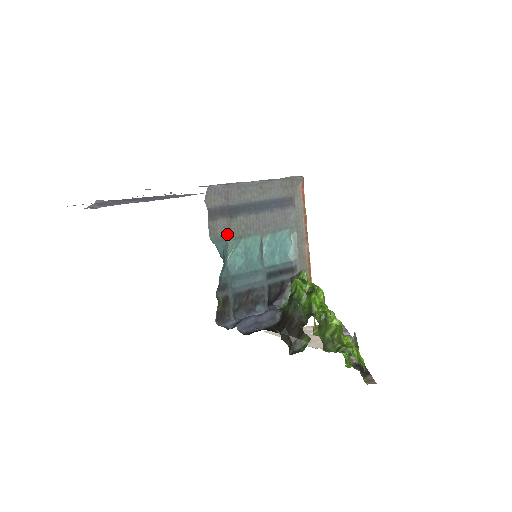
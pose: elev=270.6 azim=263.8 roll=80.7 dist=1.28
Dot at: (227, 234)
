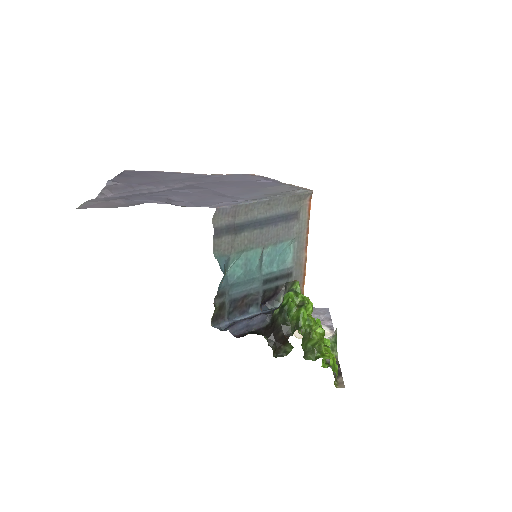
Dot at: (230, 249)
